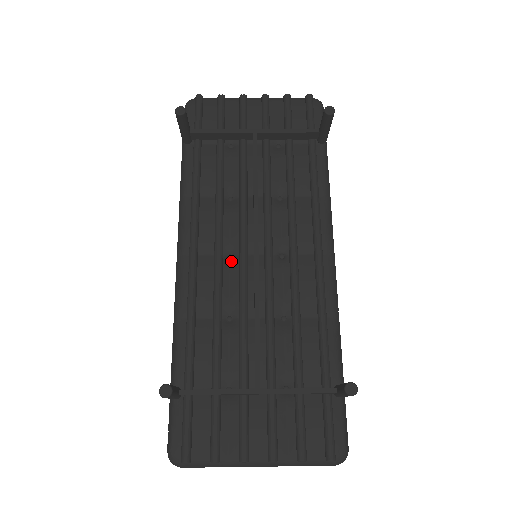
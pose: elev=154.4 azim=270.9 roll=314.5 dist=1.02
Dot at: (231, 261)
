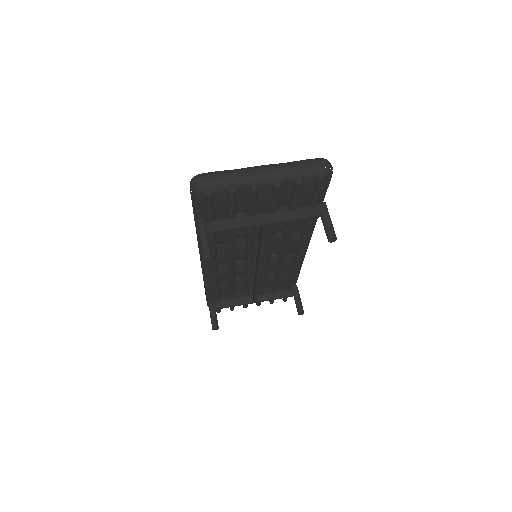
Dot at: (239, 262)
